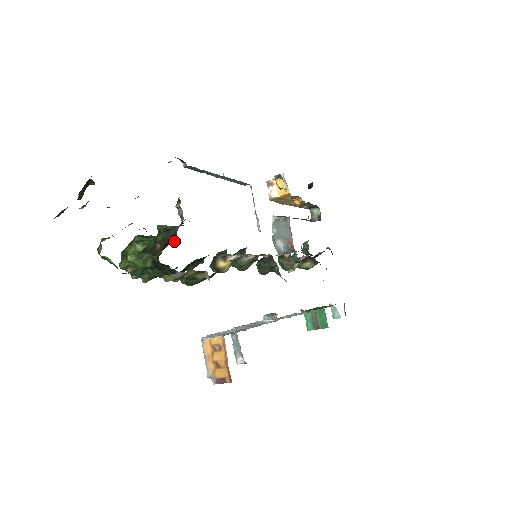
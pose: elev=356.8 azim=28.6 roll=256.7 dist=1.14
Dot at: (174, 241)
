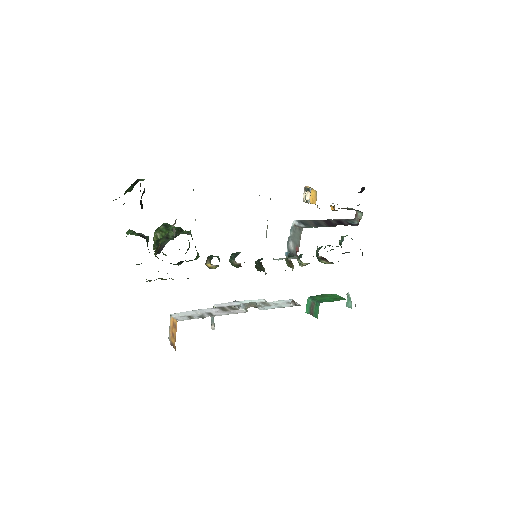
Dot at: (159, 253)
